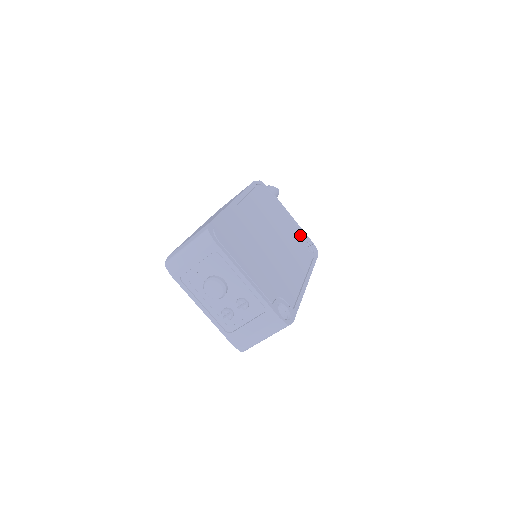
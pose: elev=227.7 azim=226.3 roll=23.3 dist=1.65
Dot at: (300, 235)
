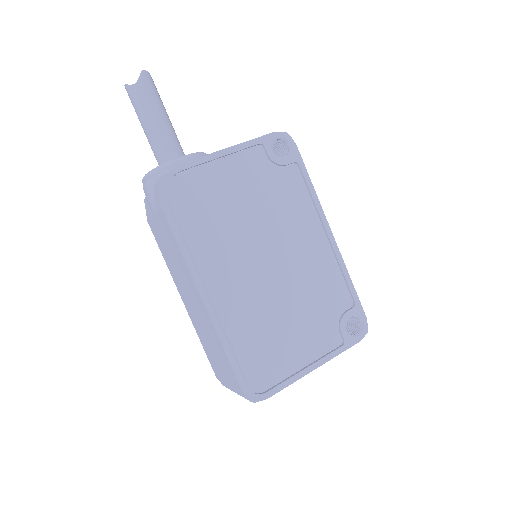
Dot at: (261, 161)
